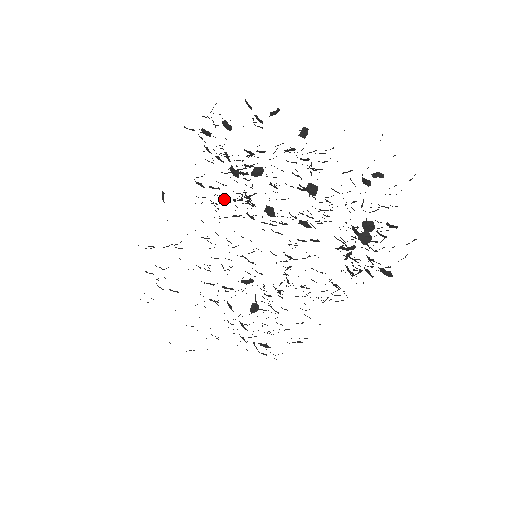
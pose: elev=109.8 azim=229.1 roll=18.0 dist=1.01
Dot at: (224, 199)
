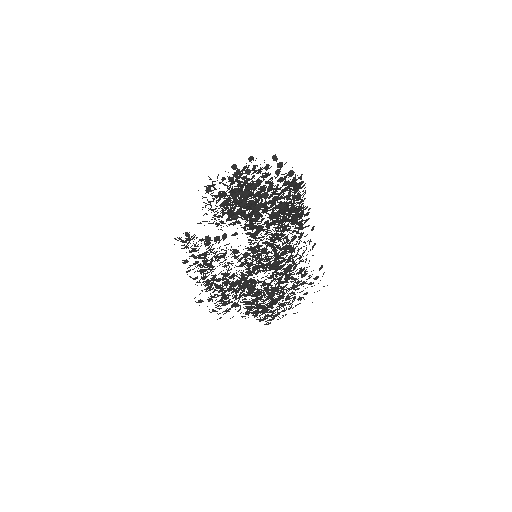
Dot at: occluded
